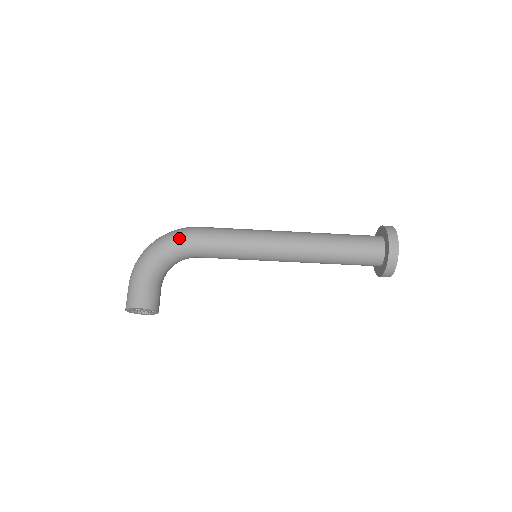
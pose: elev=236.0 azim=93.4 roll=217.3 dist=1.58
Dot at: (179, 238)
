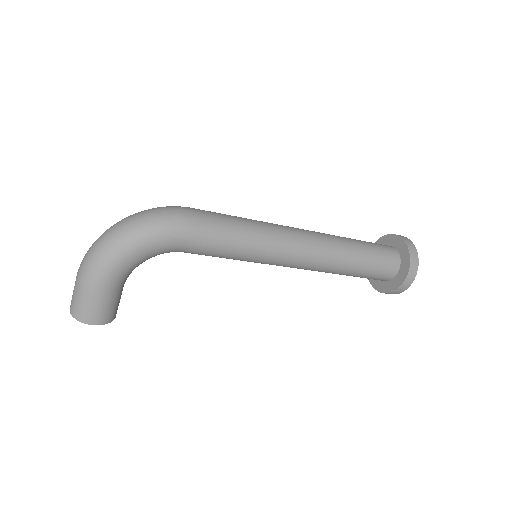
Dot at: (165, 240)
